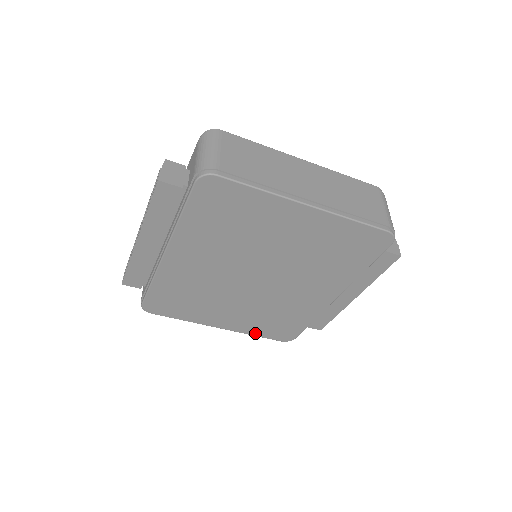
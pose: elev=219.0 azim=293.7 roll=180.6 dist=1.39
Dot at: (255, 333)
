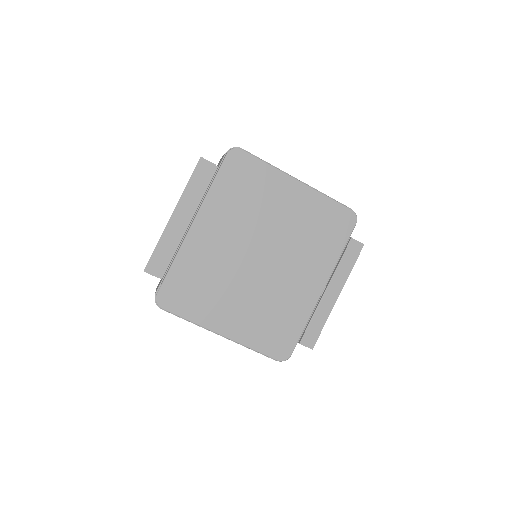
Dot at: (254, 345)
